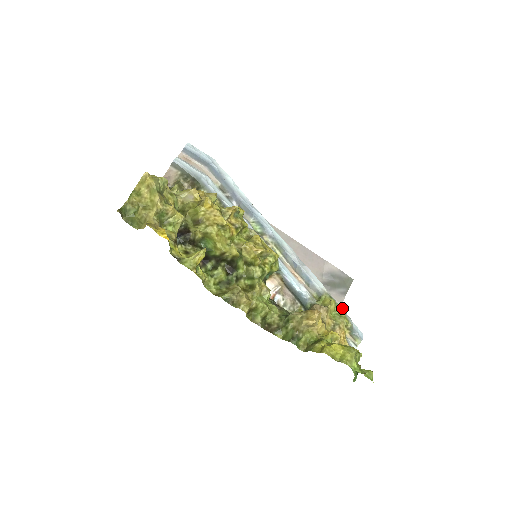
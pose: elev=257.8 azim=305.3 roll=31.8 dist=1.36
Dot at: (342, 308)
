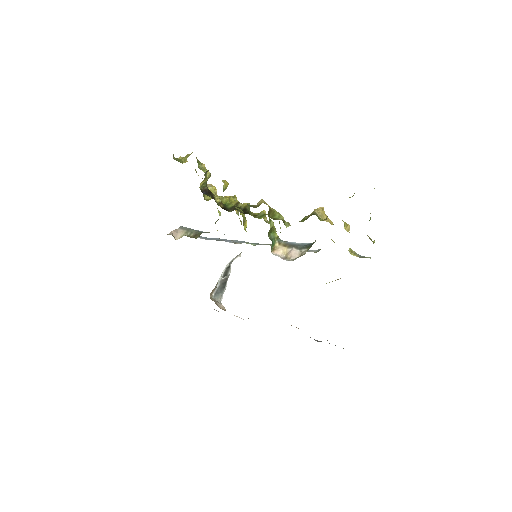
Dot at: occluded
